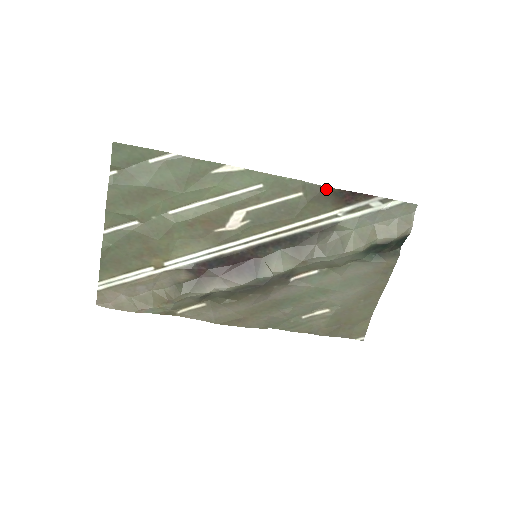
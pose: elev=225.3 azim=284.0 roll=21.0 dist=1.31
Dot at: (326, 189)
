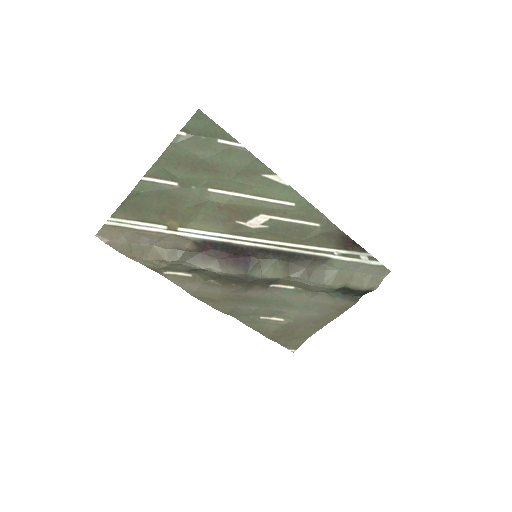
Dot at: (339, 231)
